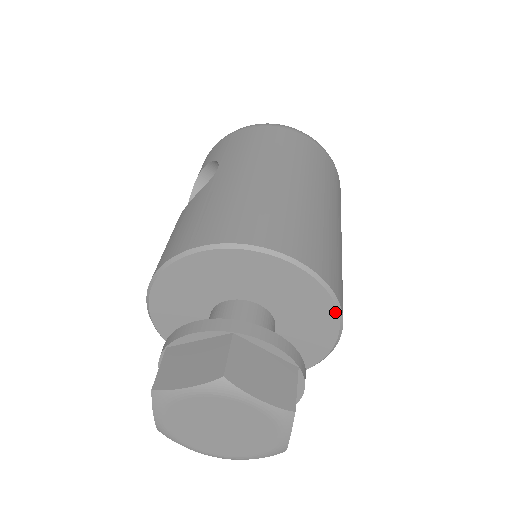
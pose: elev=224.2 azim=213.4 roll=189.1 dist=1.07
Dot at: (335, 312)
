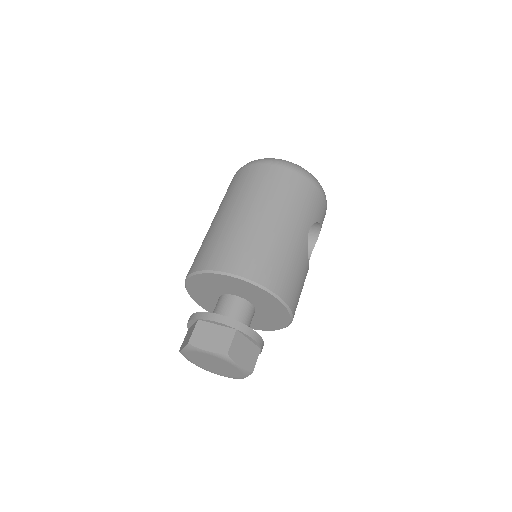
Dot at: (264, 291)
